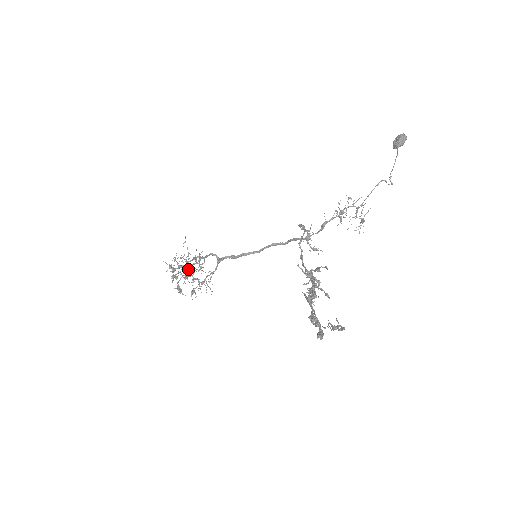
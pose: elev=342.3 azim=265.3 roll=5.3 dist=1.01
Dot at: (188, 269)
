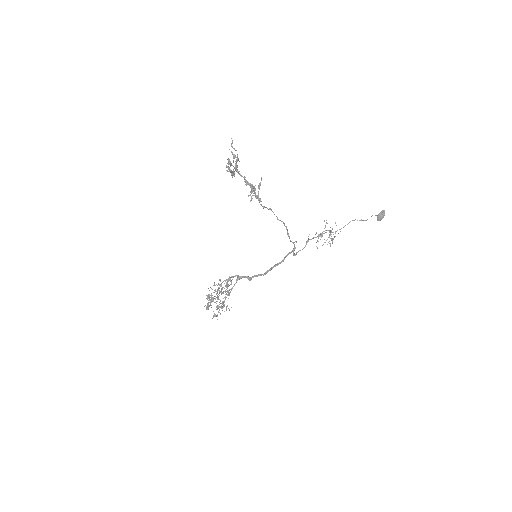
Dot at: (219, 288)
